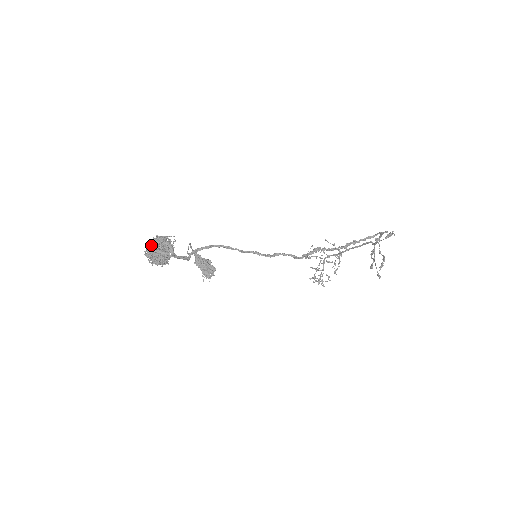
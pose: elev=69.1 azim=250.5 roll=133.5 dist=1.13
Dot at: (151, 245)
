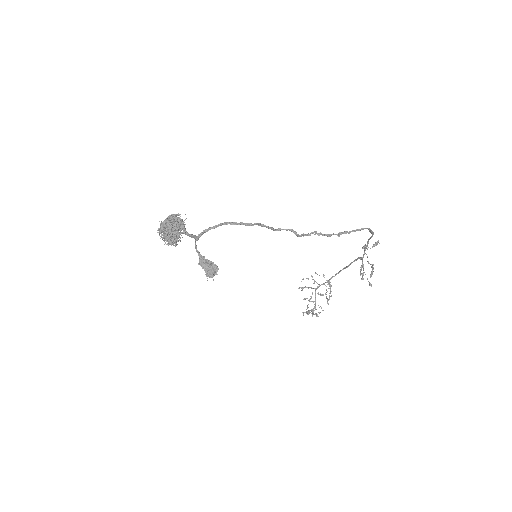
Dot at: (164, 220)
